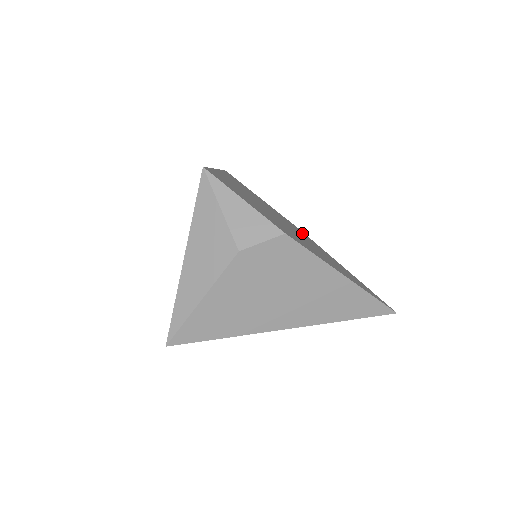
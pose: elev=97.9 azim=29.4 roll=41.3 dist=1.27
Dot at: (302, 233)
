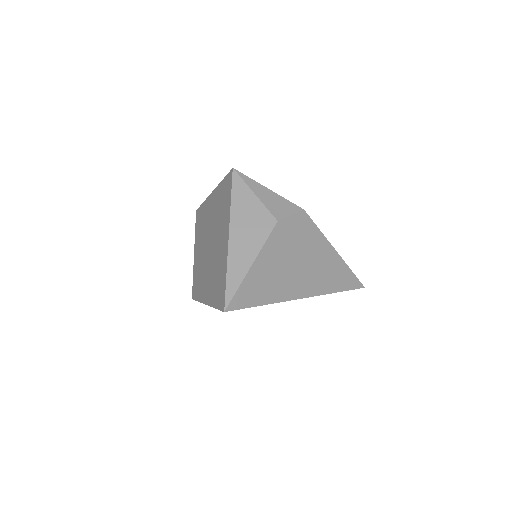
Dot at: occluded
